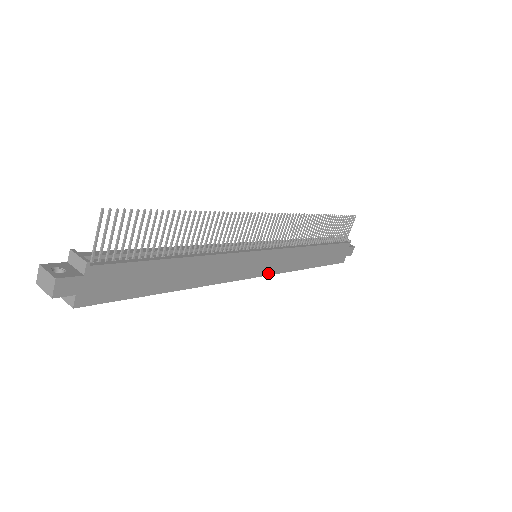
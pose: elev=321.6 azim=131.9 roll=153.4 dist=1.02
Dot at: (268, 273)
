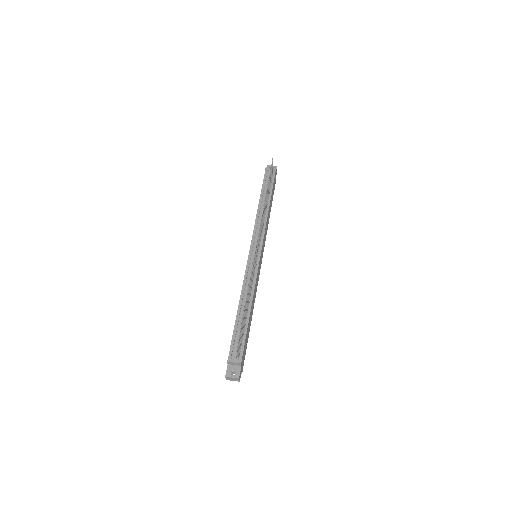
Dot at: occluded
